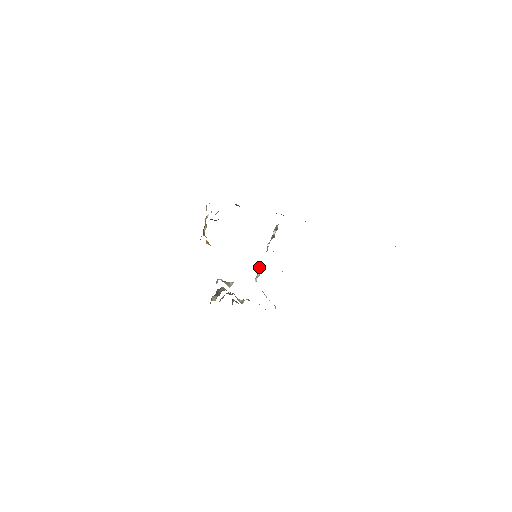
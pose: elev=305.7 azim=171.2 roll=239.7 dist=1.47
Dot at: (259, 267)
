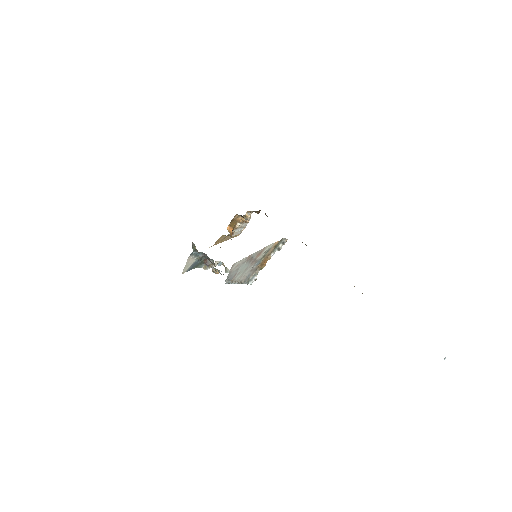
Dot at: (257, 271)
